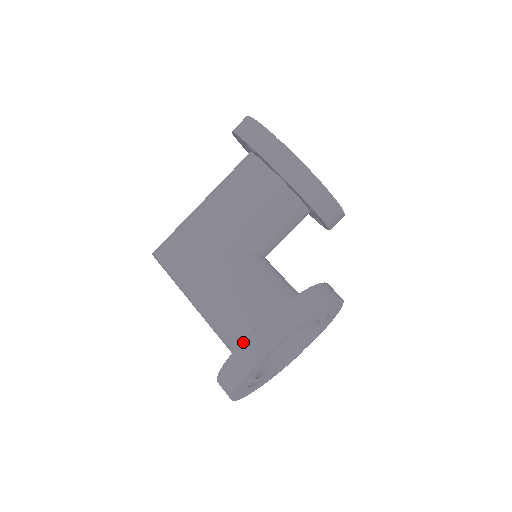
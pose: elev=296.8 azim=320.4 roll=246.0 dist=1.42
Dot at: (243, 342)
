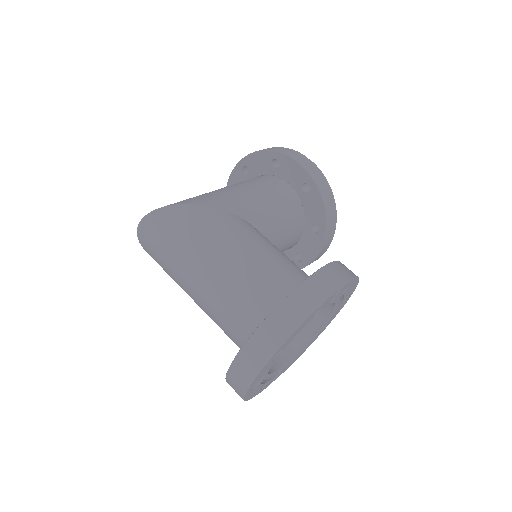
Dot at: (315, 273)
